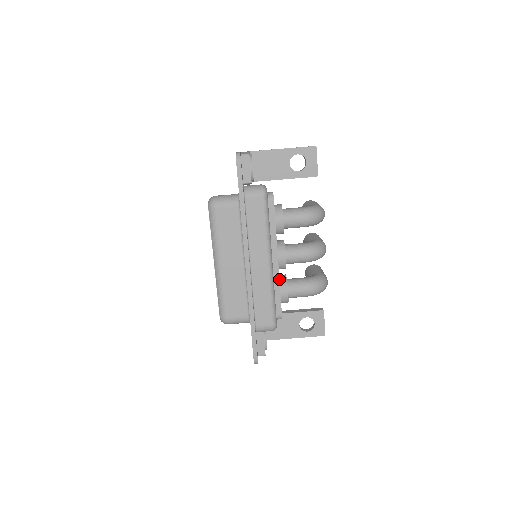
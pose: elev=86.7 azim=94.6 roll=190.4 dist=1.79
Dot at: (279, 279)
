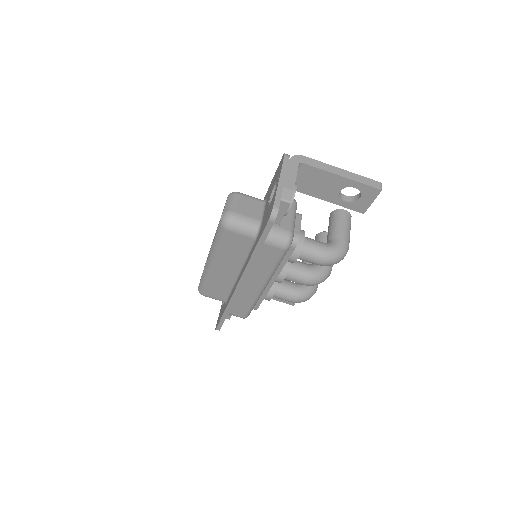
Dot at: (267, 292)
